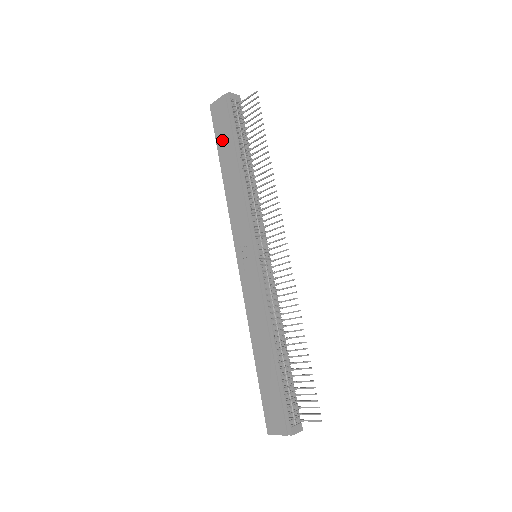
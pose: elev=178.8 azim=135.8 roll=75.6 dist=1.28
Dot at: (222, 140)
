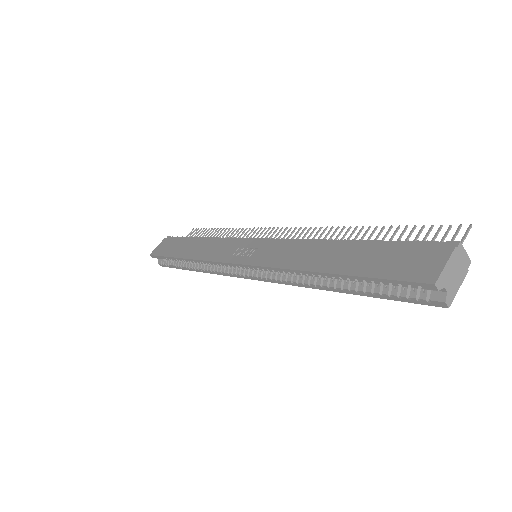
Dot at: (173, 250)
